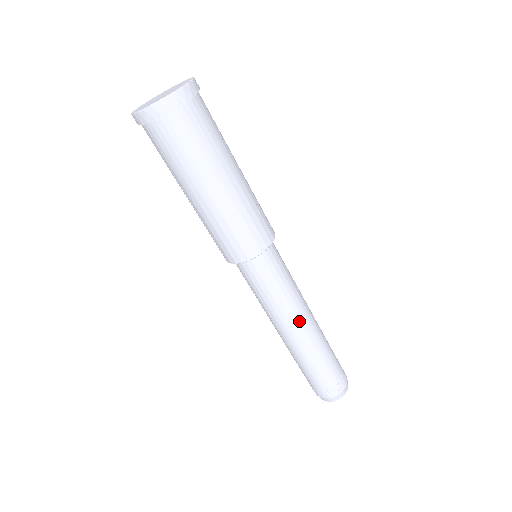
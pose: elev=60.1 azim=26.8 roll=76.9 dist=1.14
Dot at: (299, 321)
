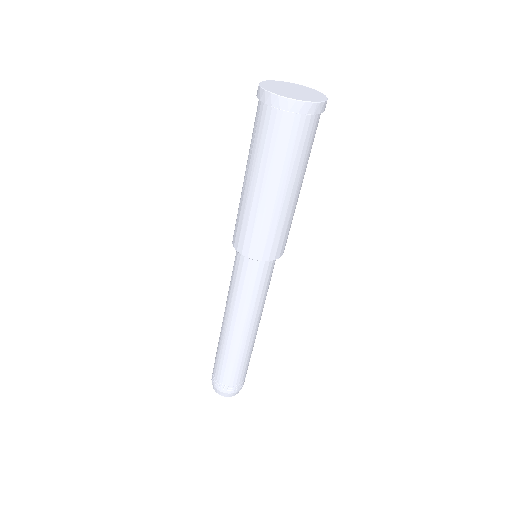
Dot at: (257, 322)
